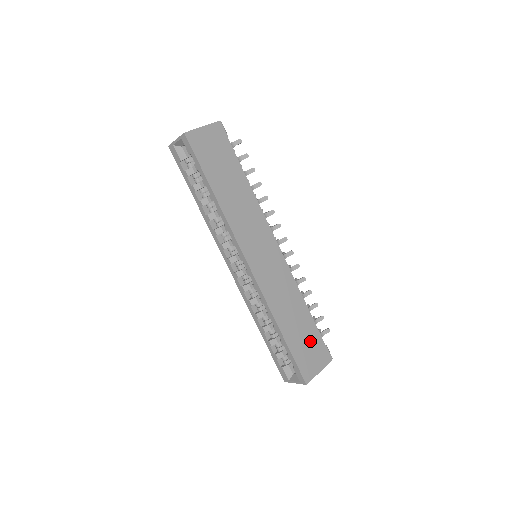
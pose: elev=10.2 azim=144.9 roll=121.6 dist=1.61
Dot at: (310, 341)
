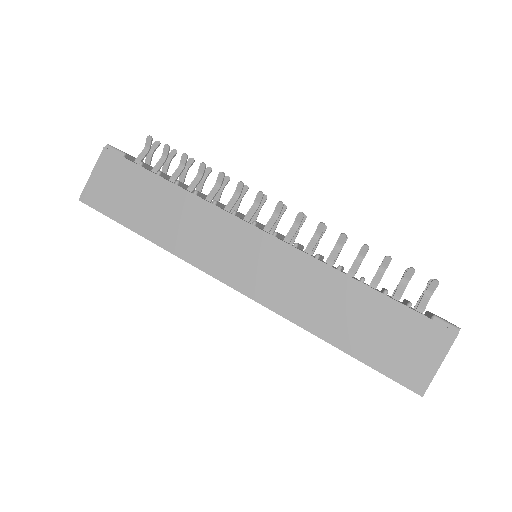
Dot at: (393, 329)
